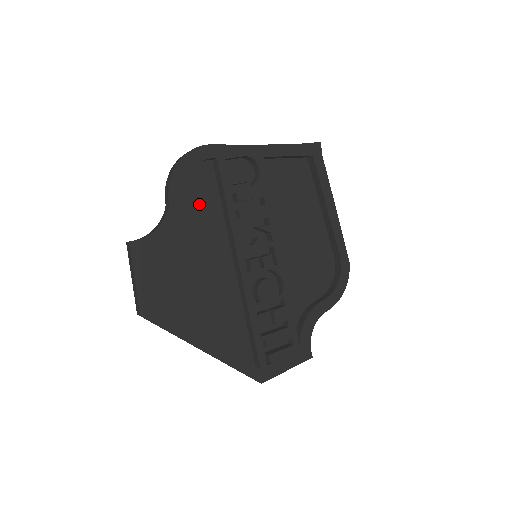
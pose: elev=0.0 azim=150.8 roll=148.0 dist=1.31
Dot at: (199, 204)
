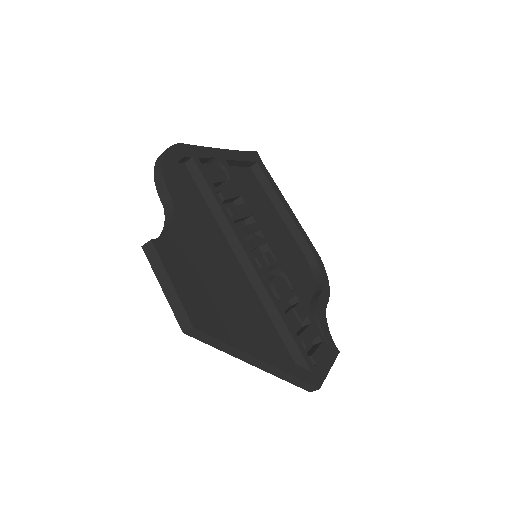
Dot at: (190, 206)
